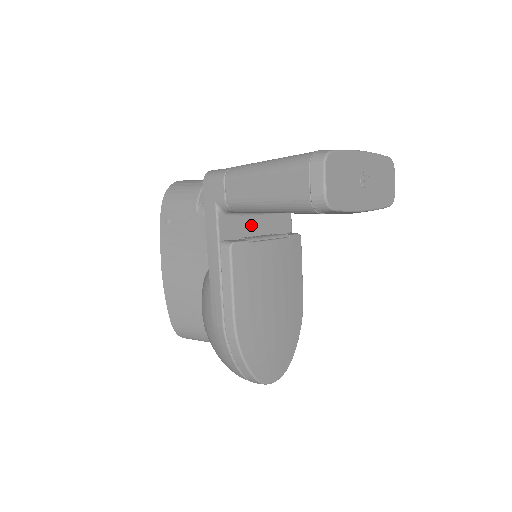
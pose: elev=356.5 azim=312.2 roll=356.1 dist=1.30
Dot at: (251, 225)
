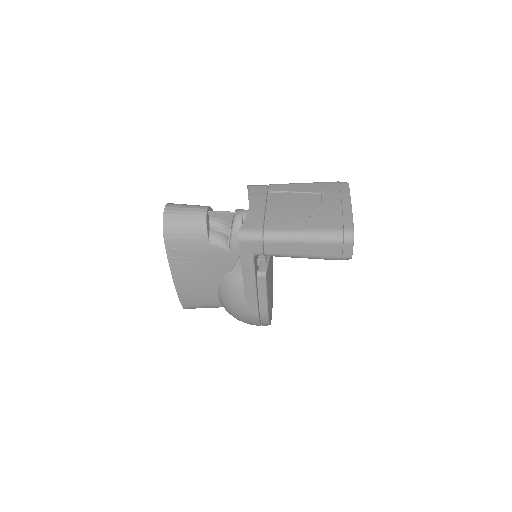
Dot at: occluded
